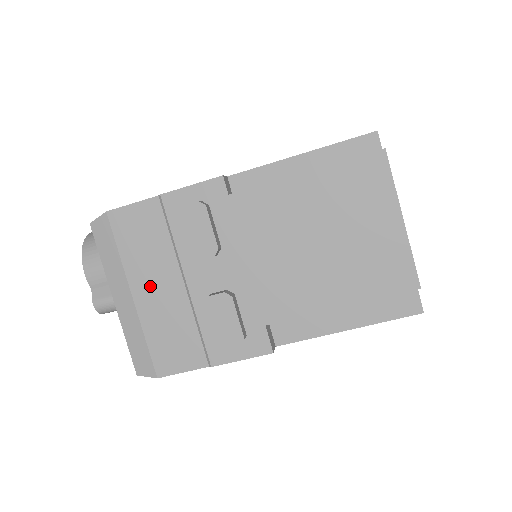
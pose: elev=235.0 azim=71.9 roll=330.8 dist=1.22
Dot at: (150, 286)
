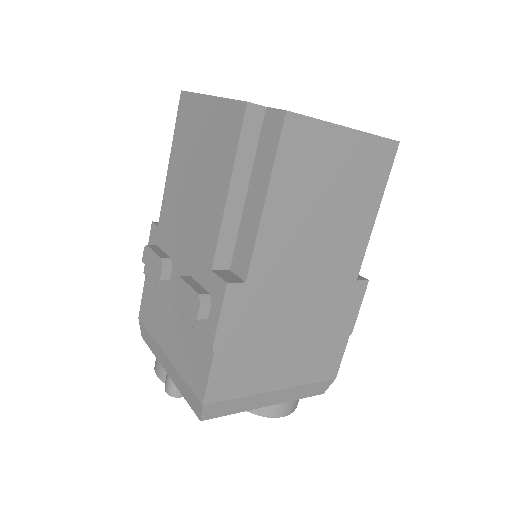
Dot at: (167, 335)
